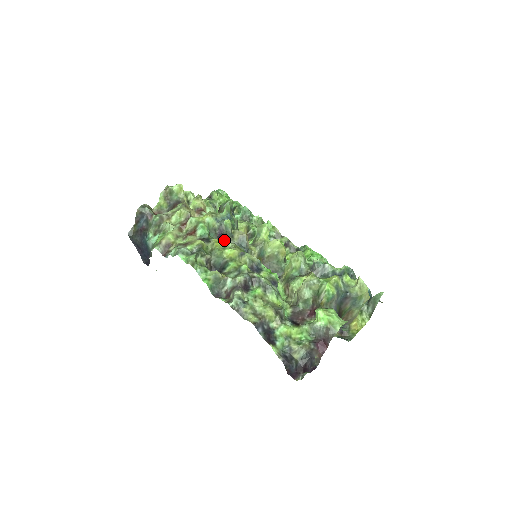
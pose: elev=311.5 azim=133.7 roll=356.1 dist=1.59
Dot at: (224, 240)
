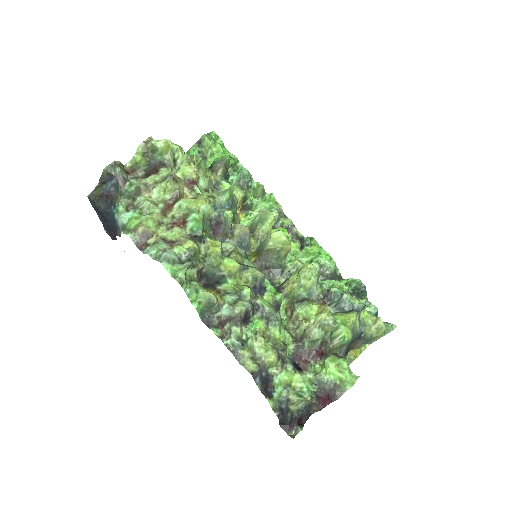
Dot at: (221, 237)
